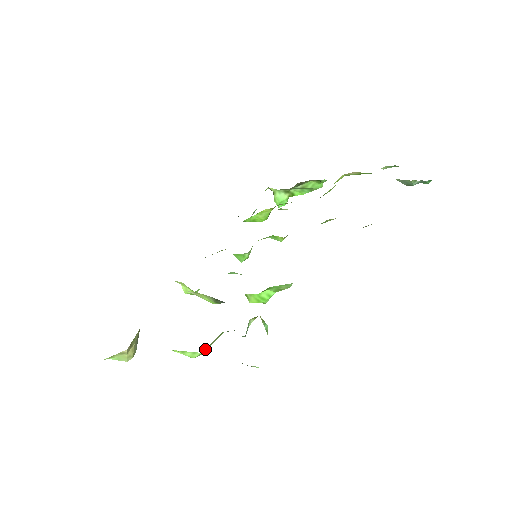
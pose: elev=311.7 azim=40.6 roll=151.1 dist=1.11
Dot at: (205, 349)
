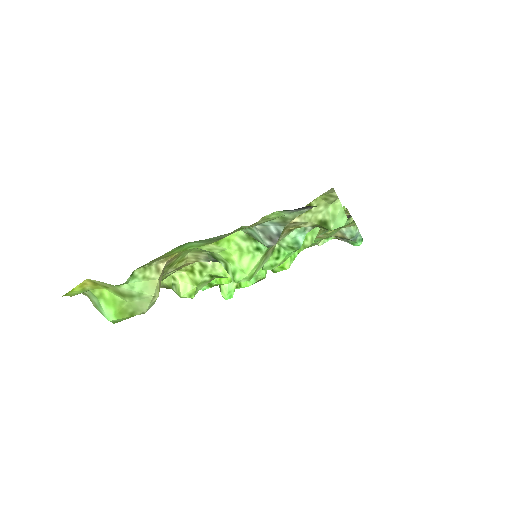
Dot at: (261, 260)
